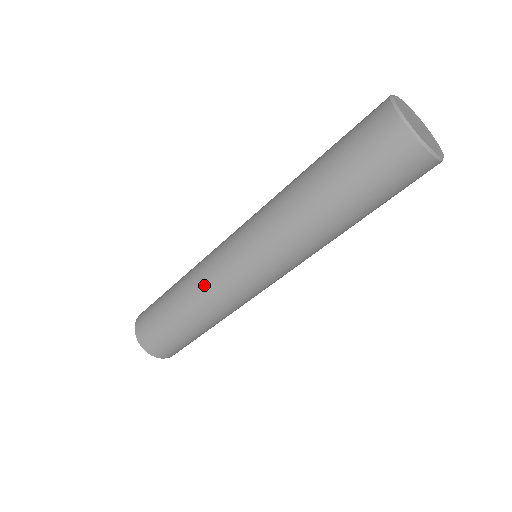
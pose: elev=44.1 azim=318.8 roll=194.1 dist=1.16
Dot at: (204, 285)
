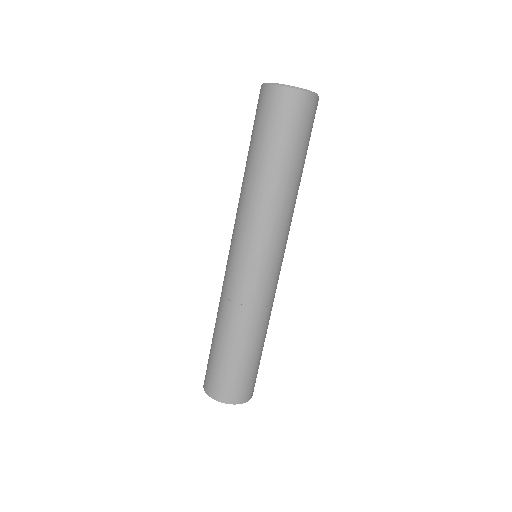
Dot at: (229, 299)
